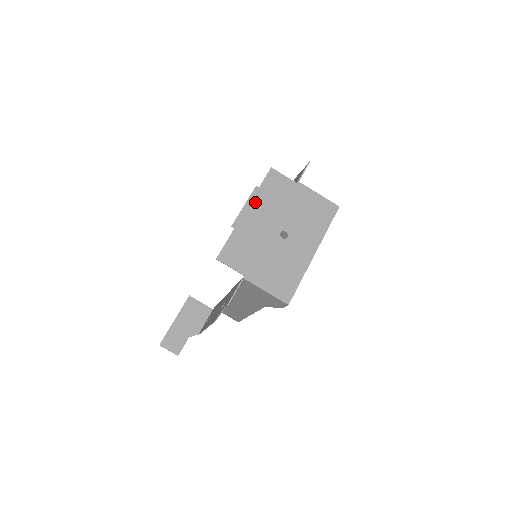
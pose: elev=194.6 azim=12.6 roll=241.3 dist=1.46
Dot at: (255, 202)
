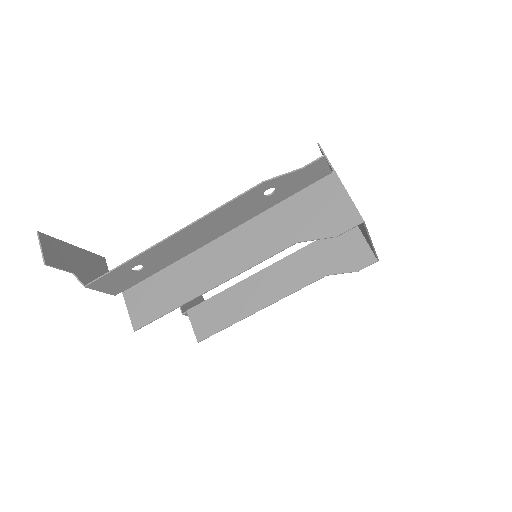
Dot at: occluded
